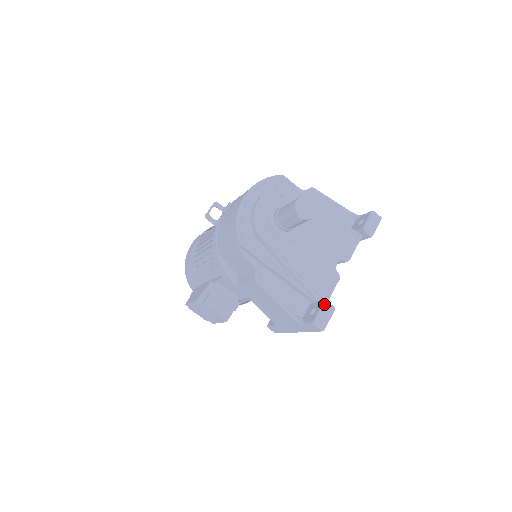
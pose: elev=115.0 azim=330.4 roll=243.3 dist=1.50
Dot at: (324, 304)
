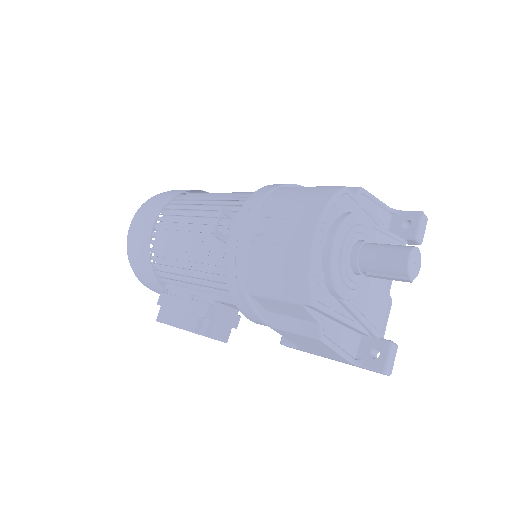
Dot at: (391, 347)
